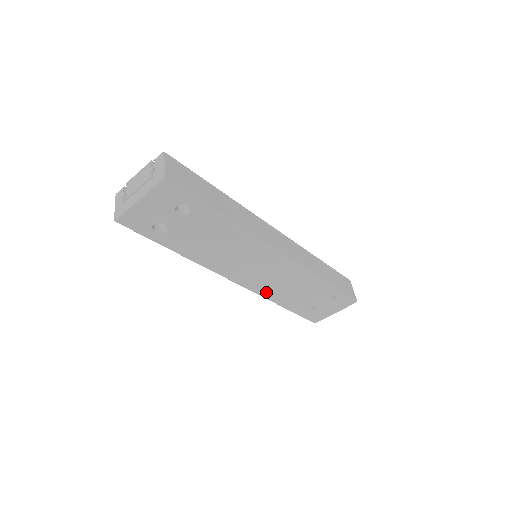
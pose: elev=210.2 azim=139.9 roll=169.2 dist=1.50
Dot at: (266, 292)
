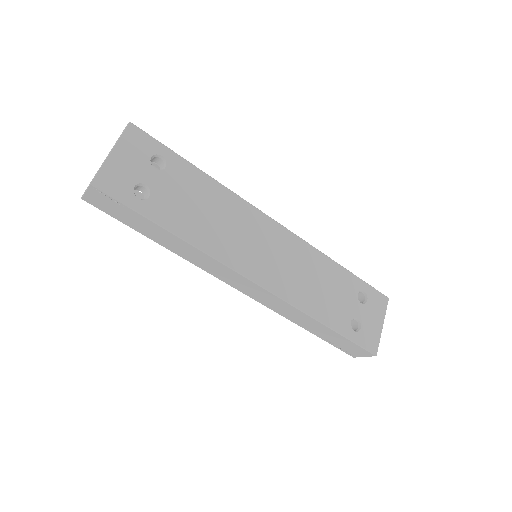
Dot at: (293, 296)
